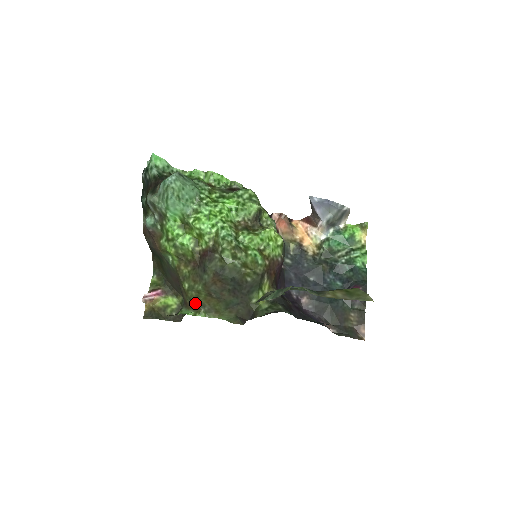
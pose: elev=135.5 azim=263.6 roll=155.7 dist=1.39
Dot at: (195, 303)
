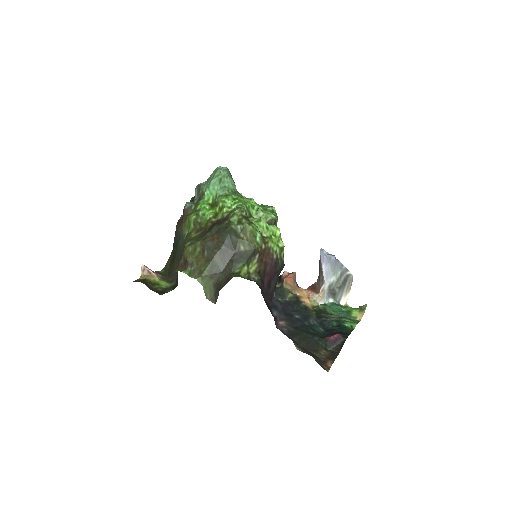
Dot at: (186, 261)
